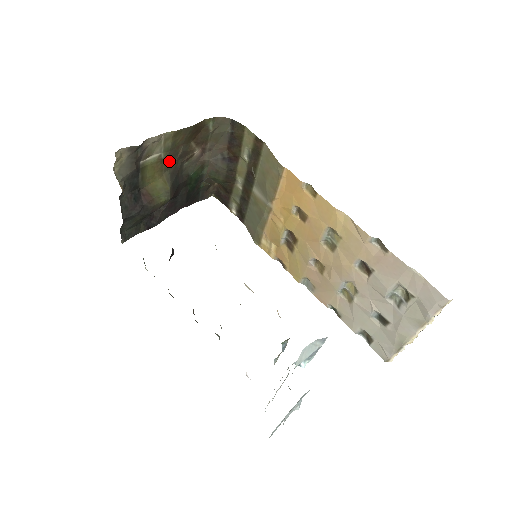
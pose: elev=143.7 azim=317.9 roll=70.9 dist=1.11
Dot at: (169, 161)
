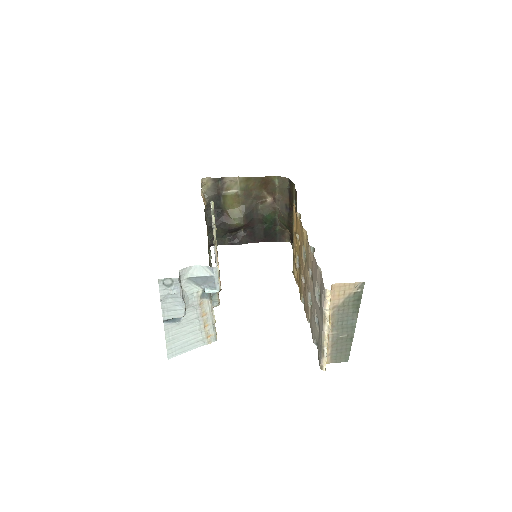
Dot at: (245, 198)
